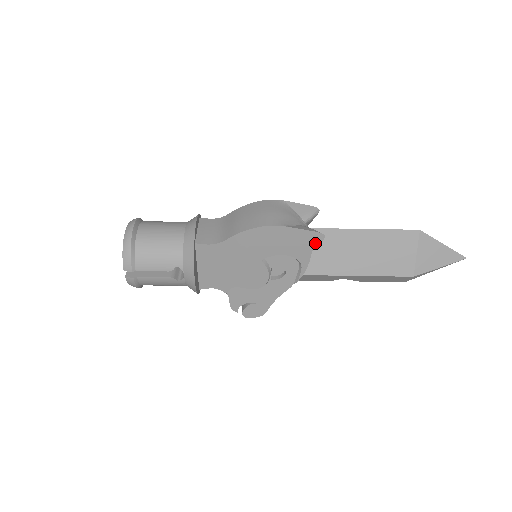
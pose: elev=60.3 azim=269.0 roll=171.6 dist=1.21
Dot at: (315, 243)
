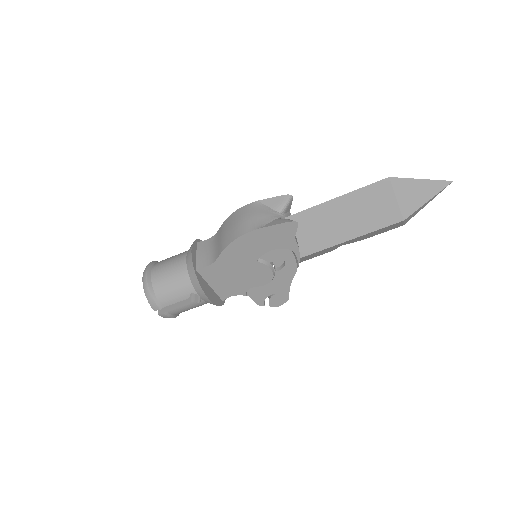
Dot at: (293, 231)
